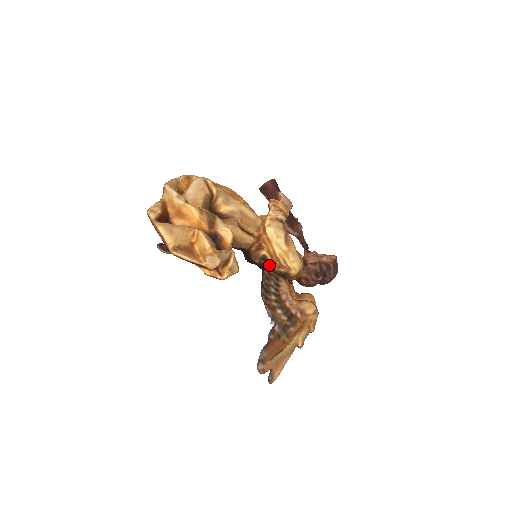
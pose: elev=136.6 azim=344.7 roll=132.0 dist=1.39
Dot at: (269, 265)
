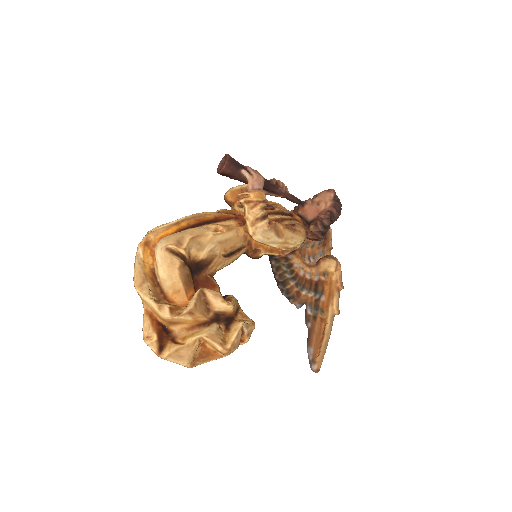
Dot at: occluded
